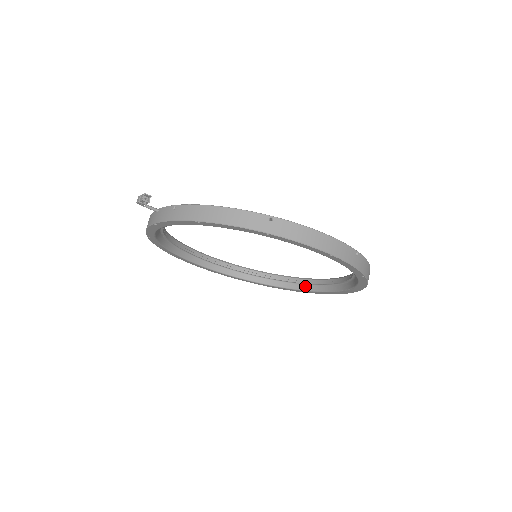
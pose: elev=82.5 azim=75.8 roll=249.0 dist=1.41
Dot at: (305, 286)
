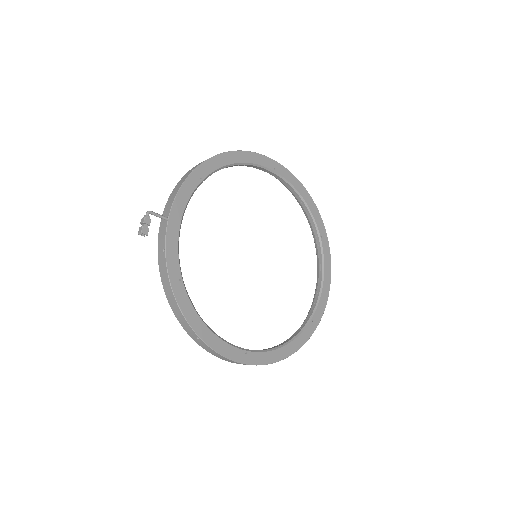
Dot at: (318, 255)
